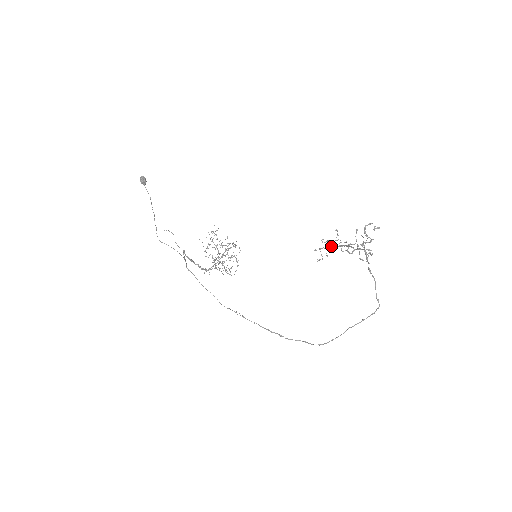
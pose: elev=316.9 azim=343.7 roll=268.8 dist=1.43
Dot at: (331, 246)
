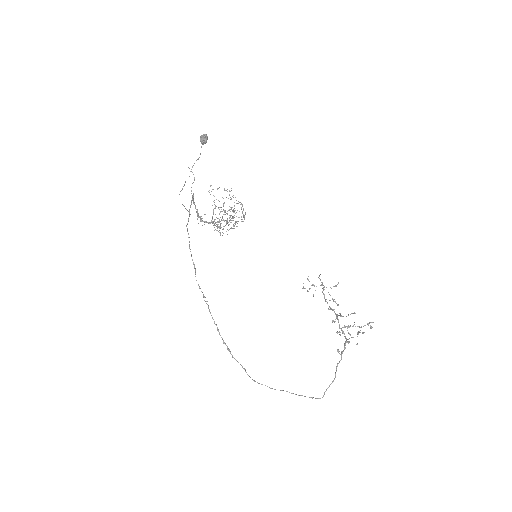
Dot at: occluded
